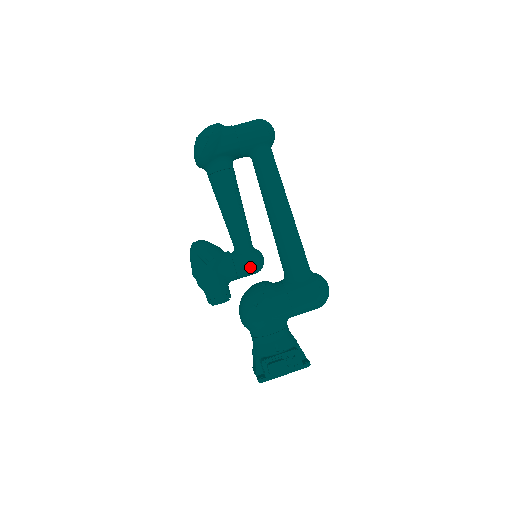
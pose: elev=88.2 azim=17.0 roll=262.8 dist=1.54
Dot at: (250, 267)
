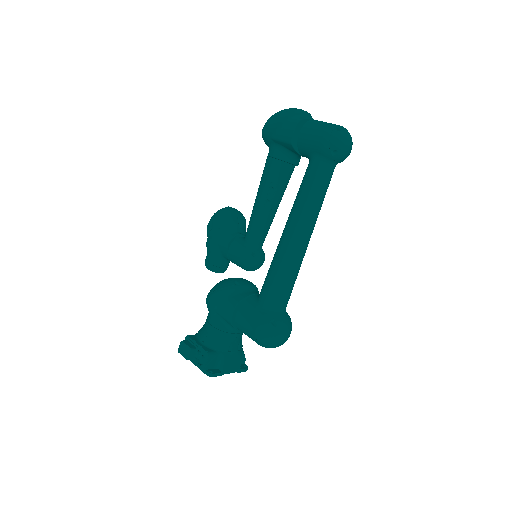
Dot at: (238, 259)
